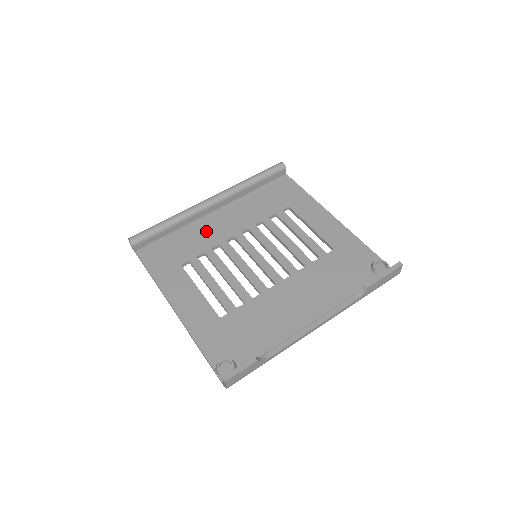
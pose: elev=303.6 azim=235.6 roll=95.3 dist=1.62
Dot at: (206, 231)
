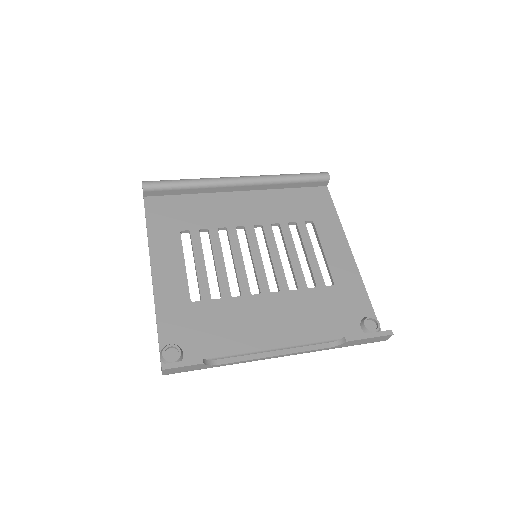
Dot at: (221, 208)
